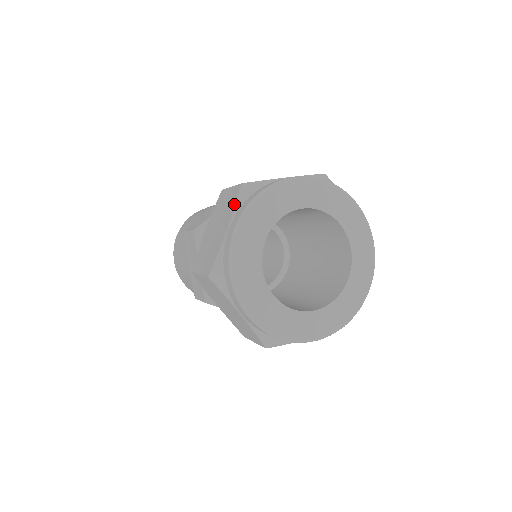
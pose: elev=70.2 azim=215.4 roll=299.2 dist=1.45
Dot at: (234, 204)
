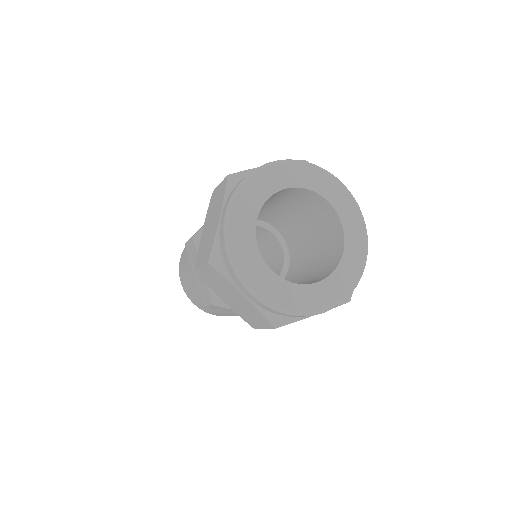
Dot at: (223, 194)
